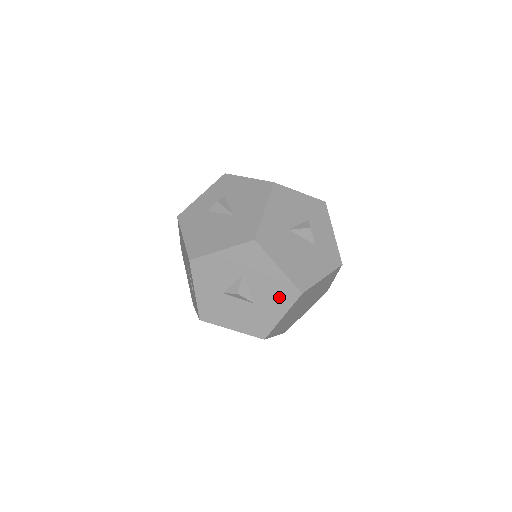
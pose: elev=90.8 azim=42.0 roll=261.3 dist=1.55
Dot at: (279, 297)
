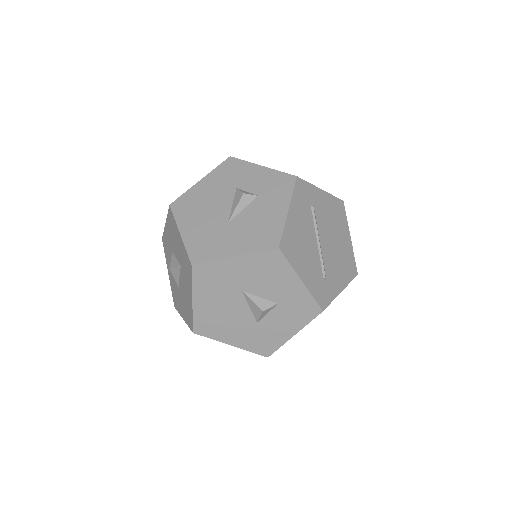
Dot at: (186, 310)
